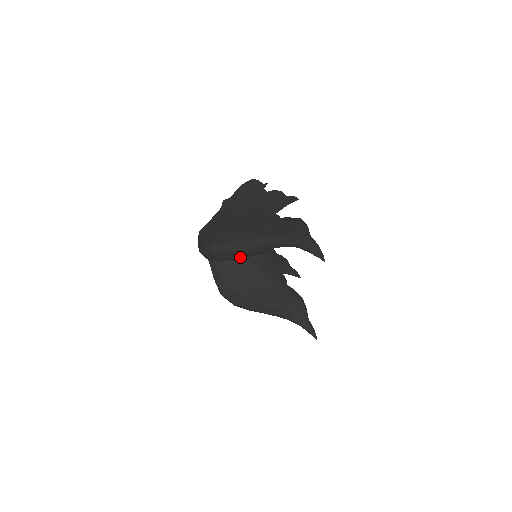
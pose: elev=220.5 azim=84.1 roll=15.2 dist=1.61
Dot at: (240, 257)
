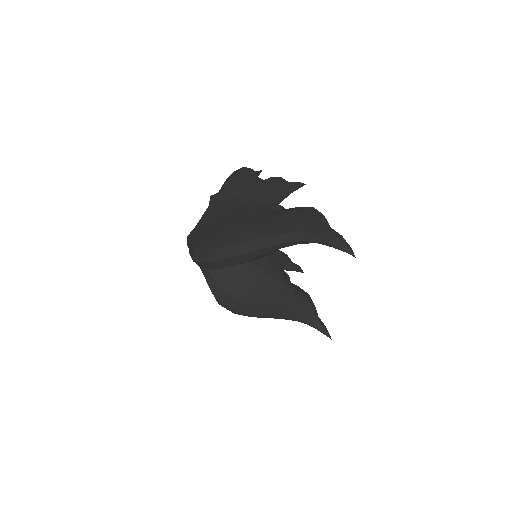
Dot at: (244, 262)
